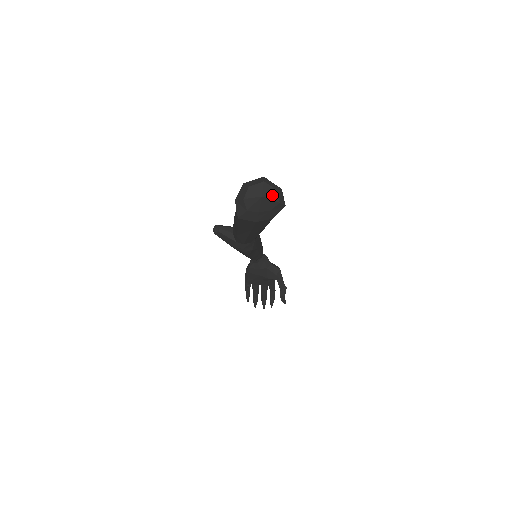
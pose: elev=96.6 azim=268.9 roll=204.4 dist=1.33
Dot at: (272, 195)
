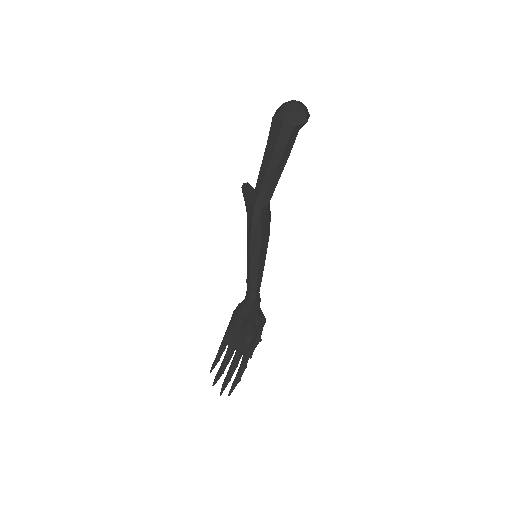
Dot at: (303, 106)
